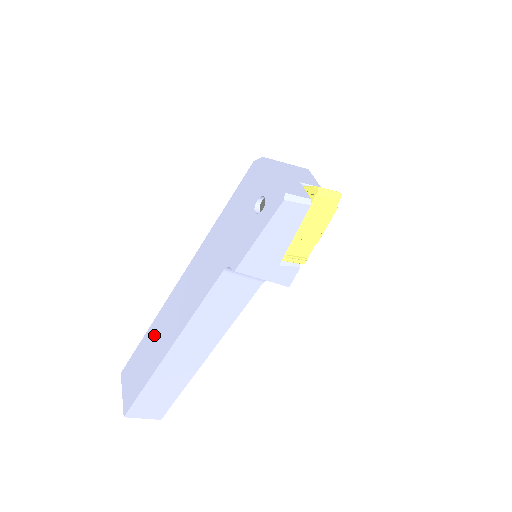
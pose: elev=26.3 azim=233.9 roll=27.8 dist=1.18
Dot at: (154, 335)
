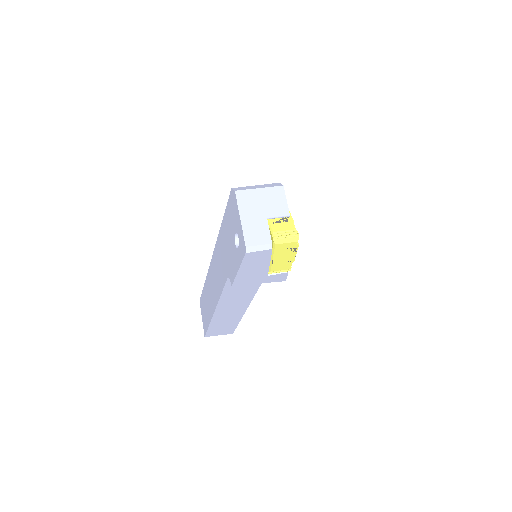
Dot at: (208, 290)
